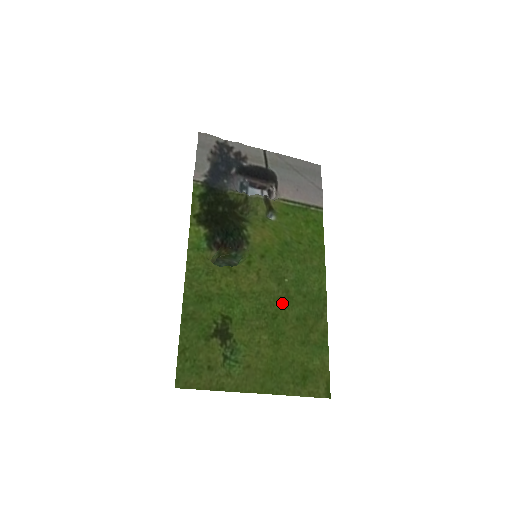
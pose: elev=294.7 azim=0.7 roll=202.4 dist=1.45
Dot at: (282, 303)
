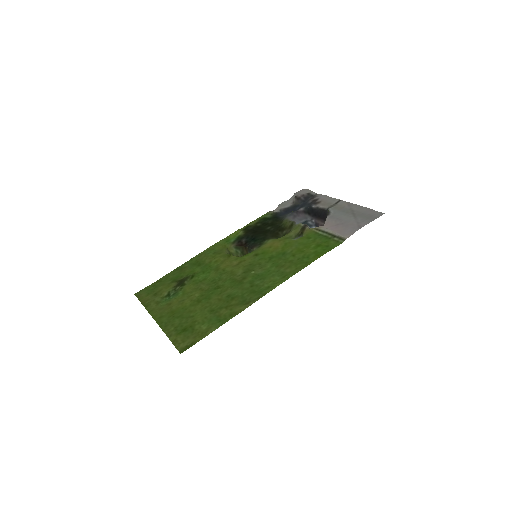
Dot at: (232, 283)
